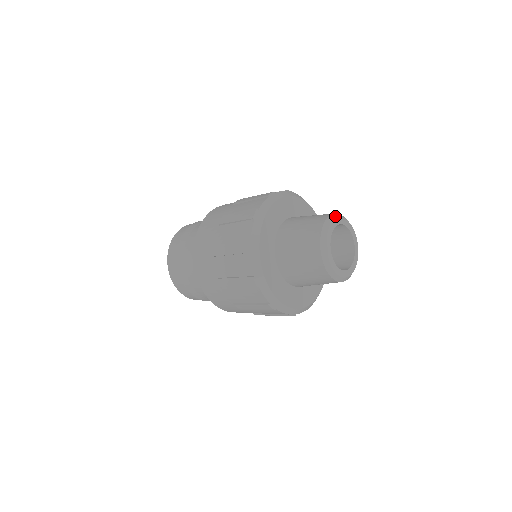
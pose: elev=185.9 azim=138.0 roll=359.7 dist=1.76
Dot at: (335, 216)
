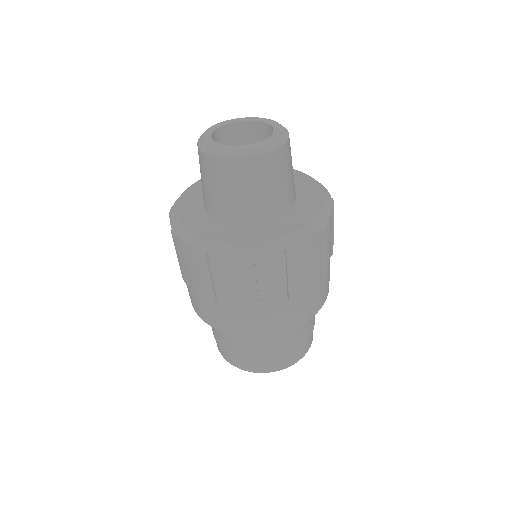
Dot at: (232, 120)
